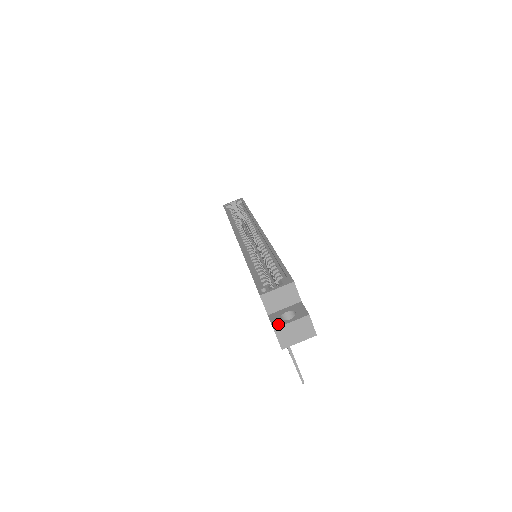
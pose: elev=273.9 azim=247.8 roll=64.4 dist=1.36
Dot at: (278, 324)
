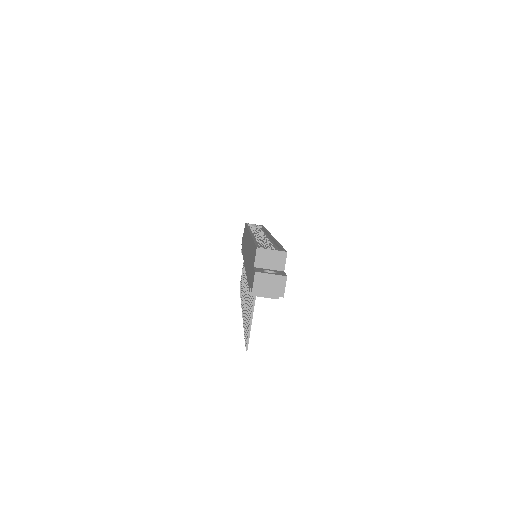
Dot at: (260, 271)
